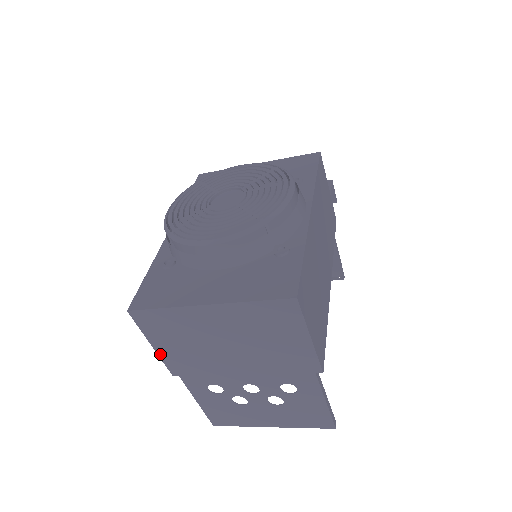
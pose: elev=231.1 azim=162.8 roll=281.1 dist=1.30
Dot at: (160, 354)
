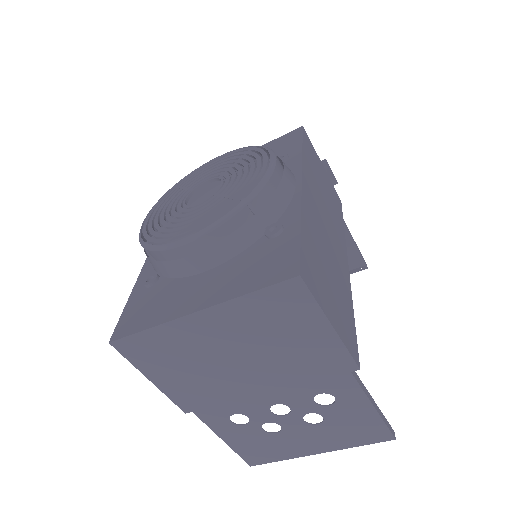
Dot at: (163, 389)
